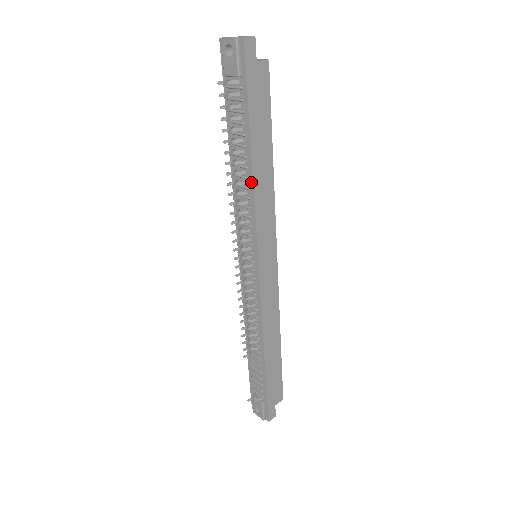
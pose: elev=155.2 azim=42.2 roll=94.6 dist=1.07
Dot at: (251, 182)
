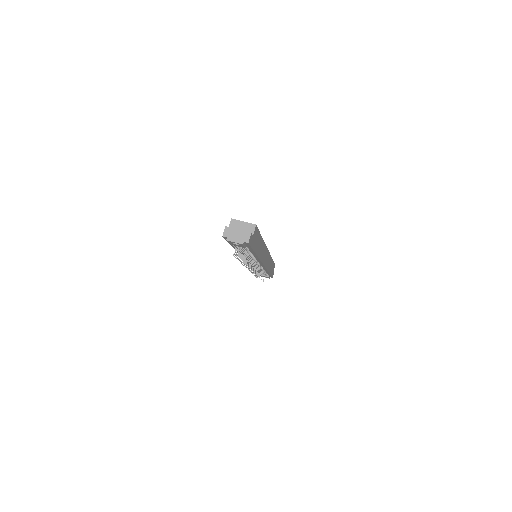
Dot at: (257, 257)
